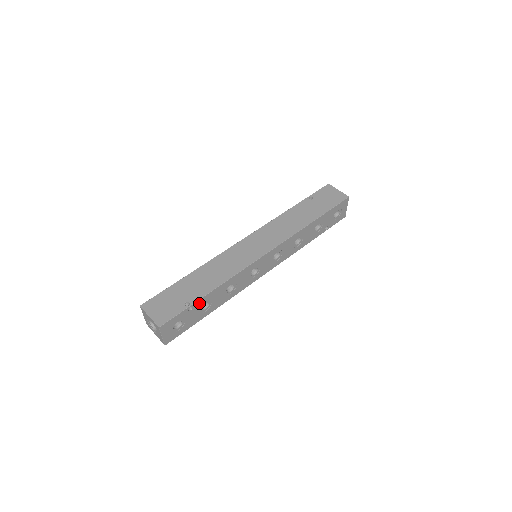
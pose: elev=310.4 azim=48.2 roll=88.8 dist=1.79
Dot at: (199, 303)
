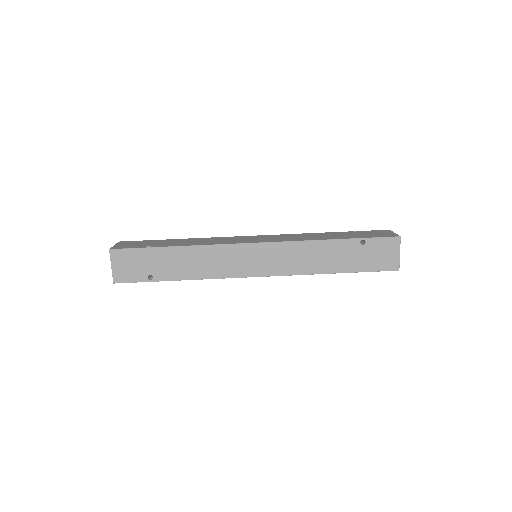
Dot at: occluded
